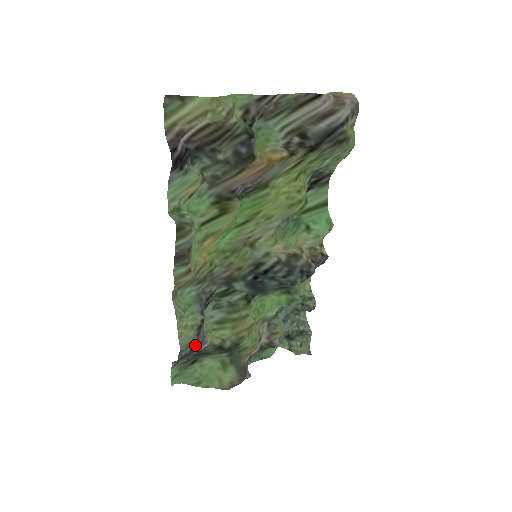
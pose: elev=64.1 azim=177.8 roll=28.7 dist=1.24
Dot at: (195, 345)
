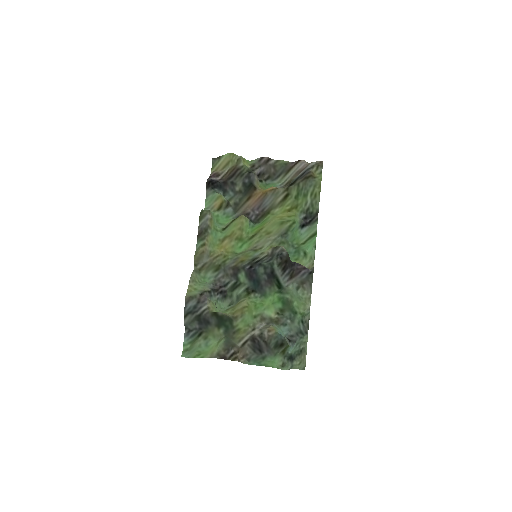
Dot at: (198, 304)
